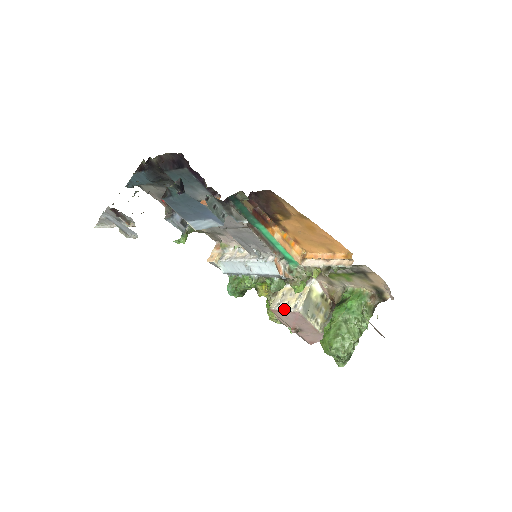
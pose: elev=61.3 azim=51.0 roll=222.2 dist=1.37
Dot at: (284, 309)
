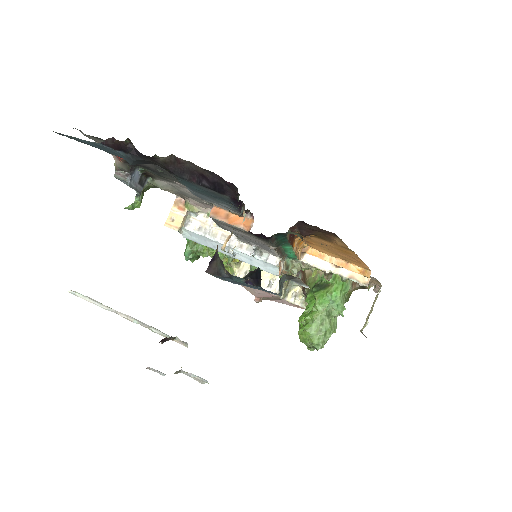
Dot at: occluded
